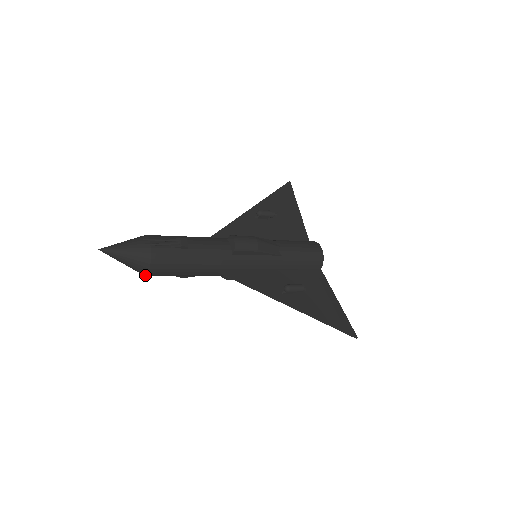
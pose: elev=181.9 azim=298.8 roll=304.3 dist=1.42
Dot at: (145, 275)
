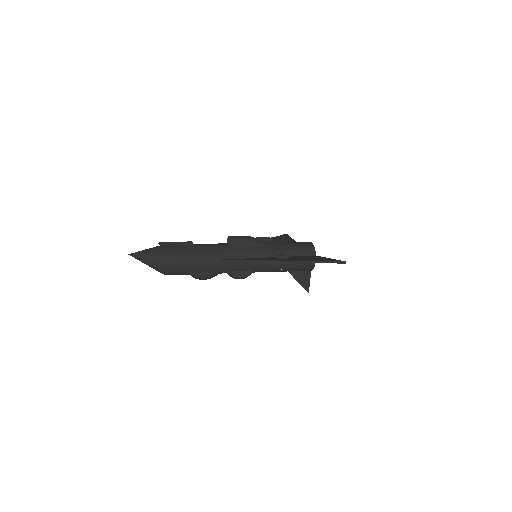
Dot at: (164, 269)
